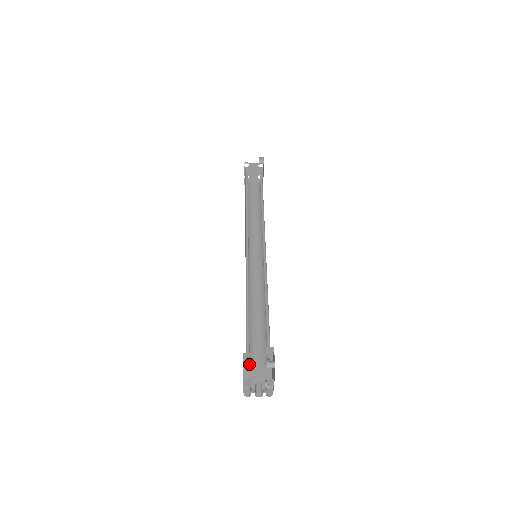
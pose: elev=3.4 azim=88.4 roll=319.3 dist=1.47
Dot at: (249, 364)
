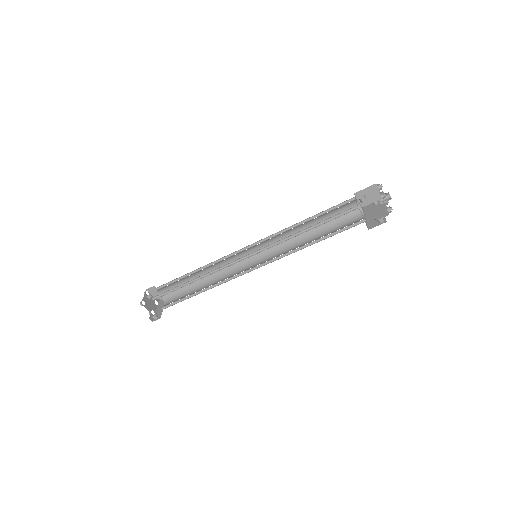
Dot at: (358, 207)
